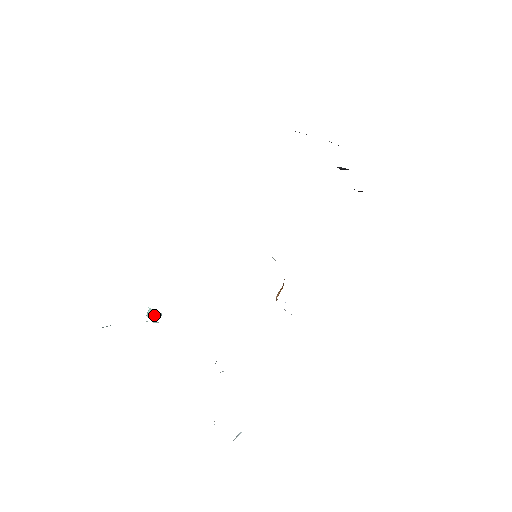
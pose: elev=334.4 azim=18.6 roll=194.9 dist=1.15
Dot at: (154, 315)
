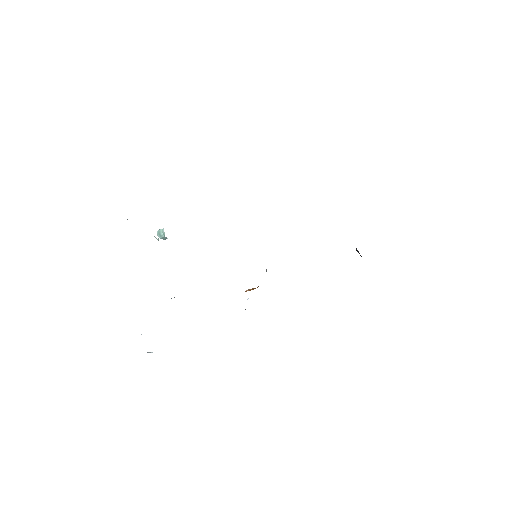
Dot at: (162, 235)
